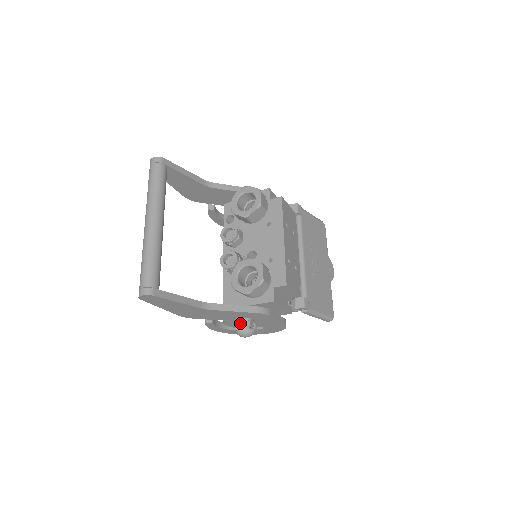
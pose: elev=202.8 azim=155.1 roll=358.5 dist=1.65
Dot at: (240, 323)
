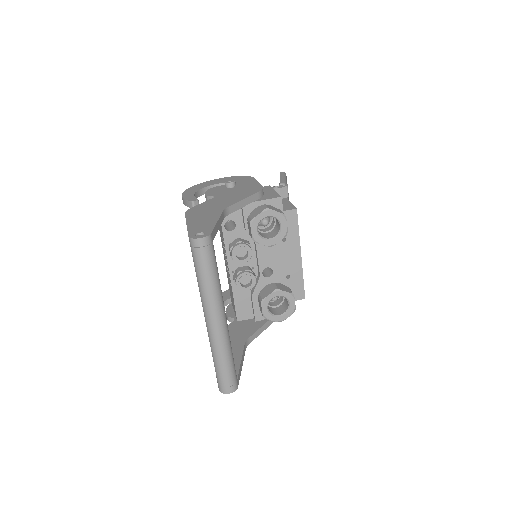
Dot at: occluded
